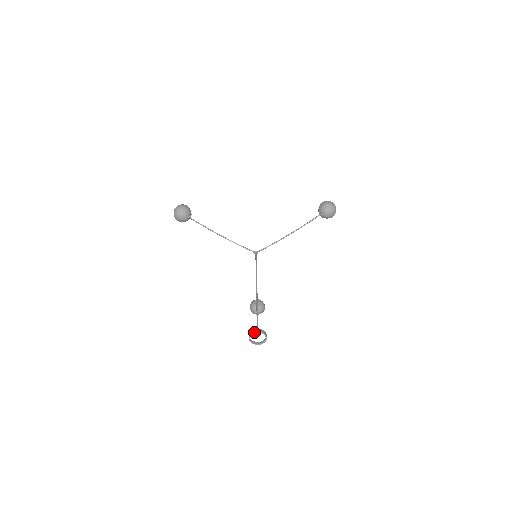
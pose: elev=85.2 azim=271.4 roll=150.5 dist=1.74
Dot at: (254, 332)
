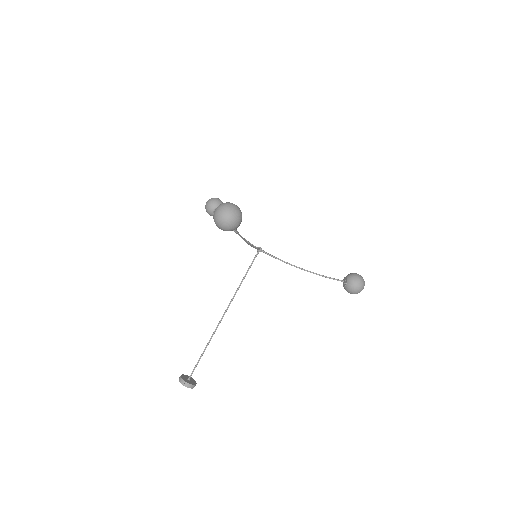
Dot at: occluded
